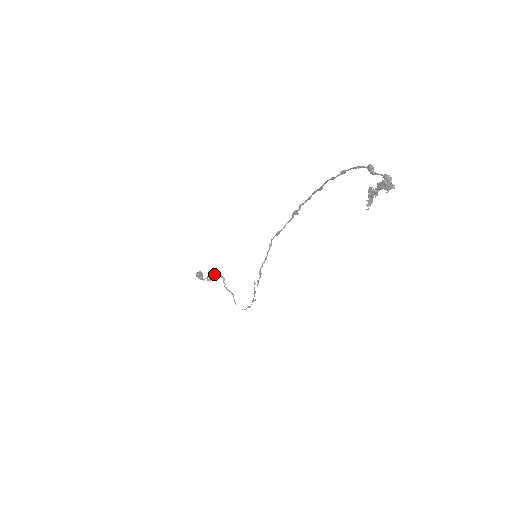
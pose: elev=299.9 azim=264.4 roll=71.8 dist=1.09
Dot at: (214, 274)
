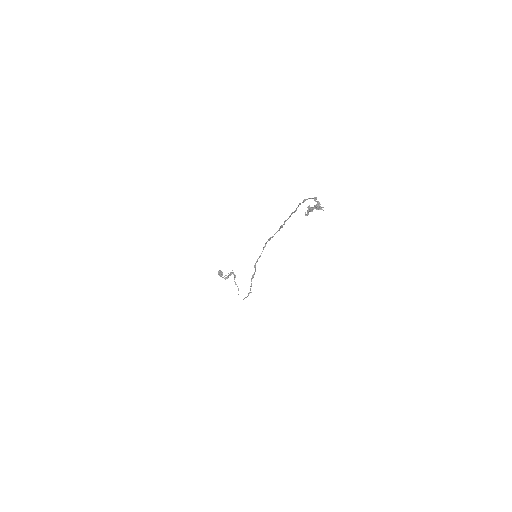
Dot at: (230, 274)
